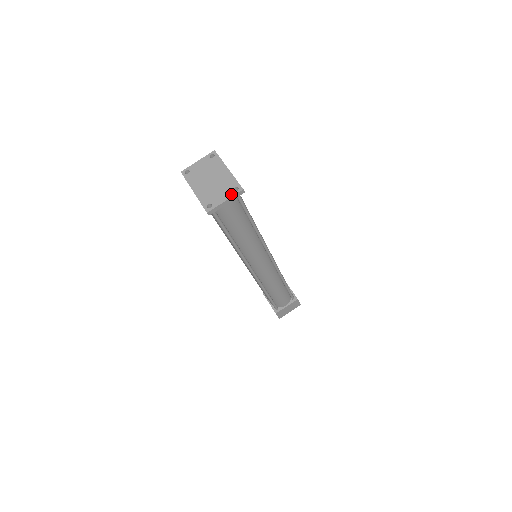
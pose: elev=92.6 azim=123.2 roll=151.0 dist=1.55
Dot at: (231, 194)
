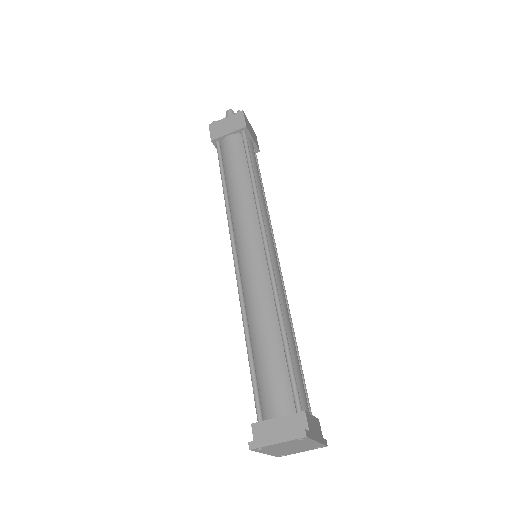
Dot at: occluded
